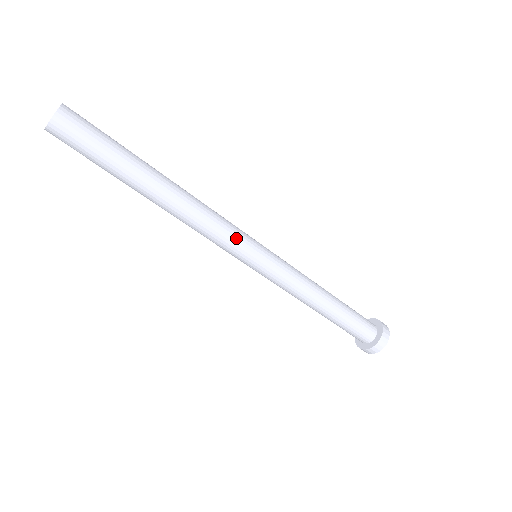
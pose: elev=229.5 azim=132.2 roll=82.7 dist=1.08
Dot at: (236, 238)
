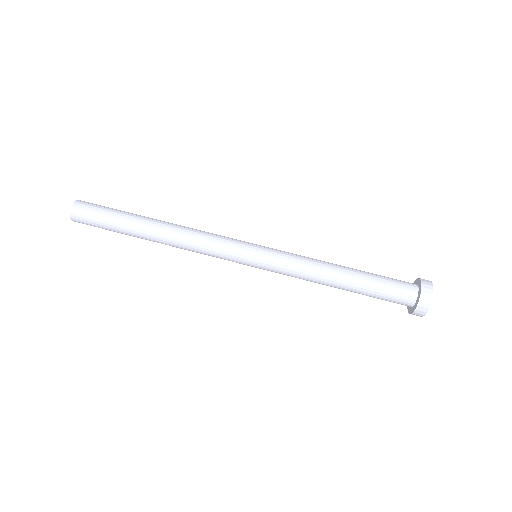
Dot at: (230, 238)
